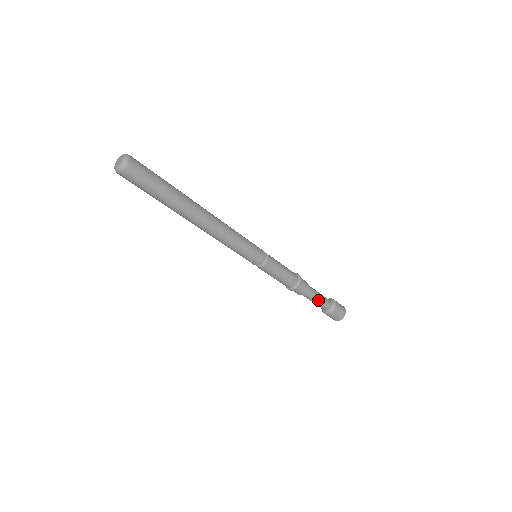
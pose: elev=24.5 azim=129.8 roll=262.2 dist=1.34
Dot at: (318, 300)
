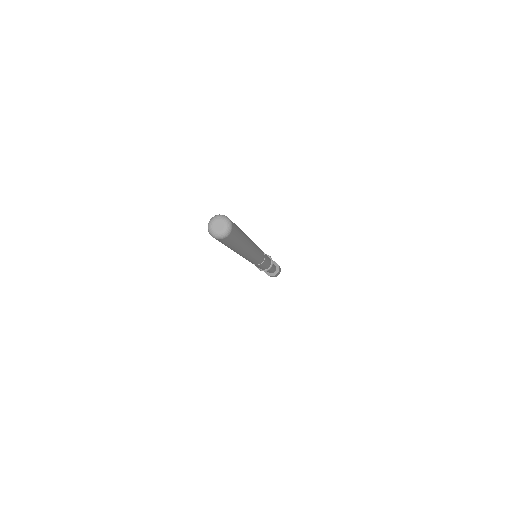
Dot at: (272, 270)
